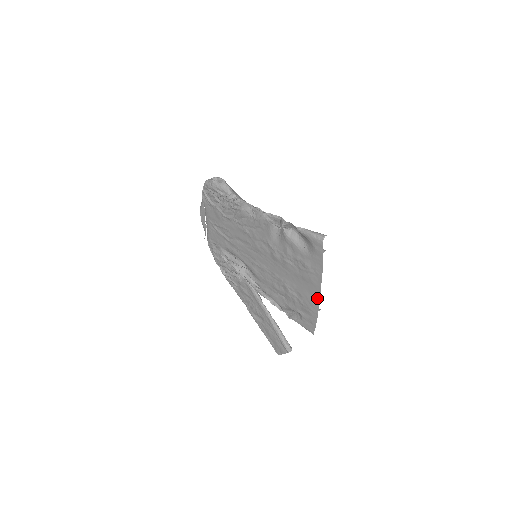
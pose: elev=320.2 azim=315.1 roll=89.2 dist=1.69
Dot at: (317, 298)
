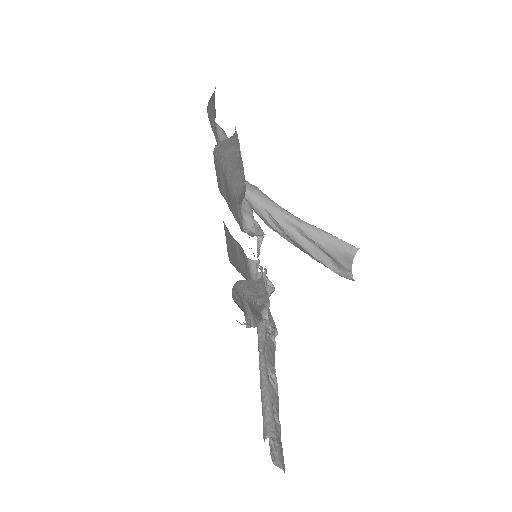
Dot at: occluded
